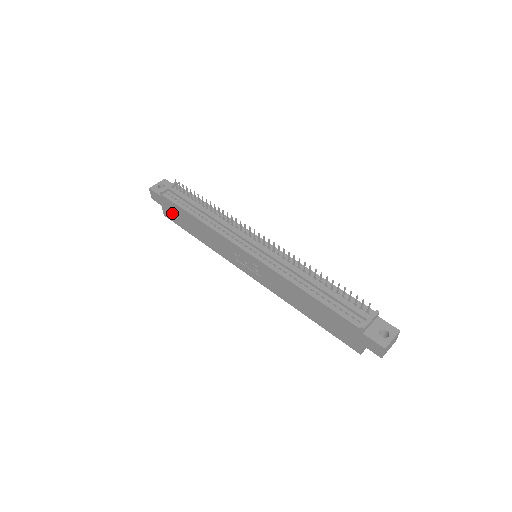
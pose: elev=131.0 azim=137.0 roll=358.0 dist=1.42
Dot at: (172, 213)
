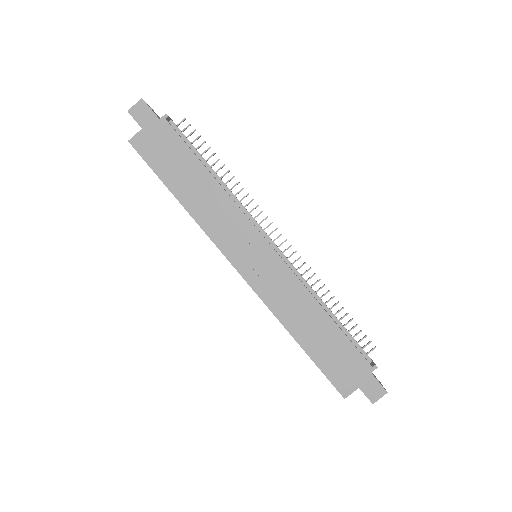
Dot at: (157, 147)
